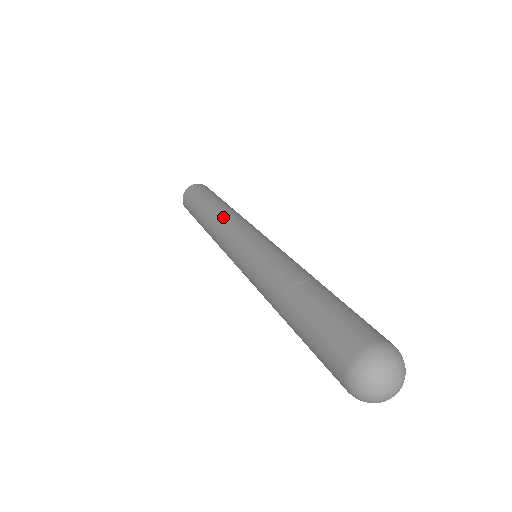
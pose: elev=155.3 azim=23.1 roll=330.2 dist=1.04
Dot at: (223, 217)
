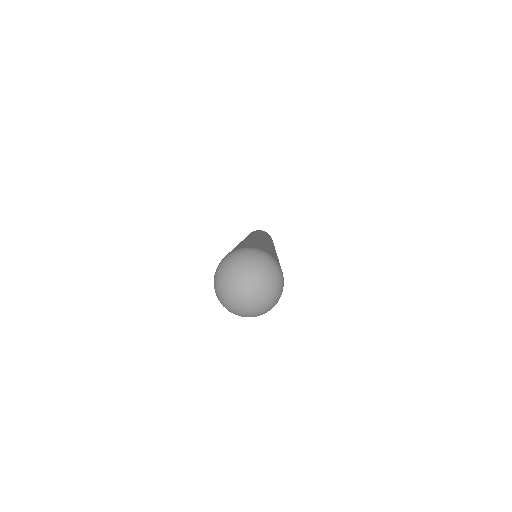
Dot at: (250, 234)
